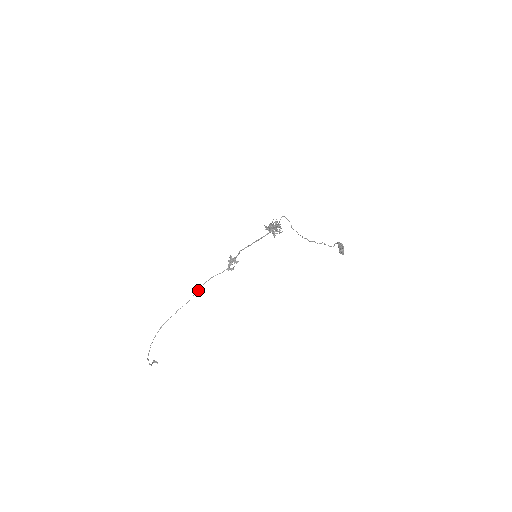
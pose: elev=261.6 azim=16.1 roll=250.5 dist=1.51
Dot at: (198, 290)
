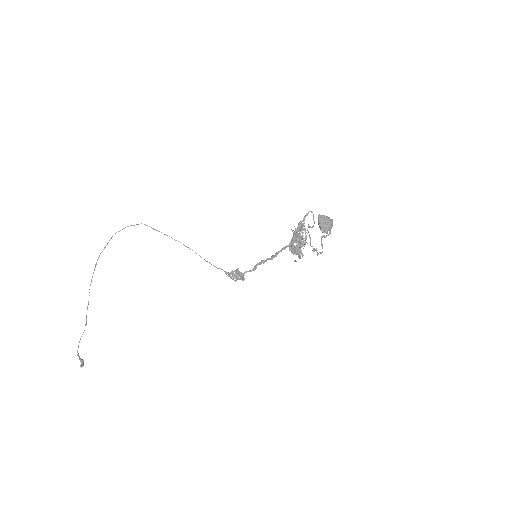
Dot at: occluded
